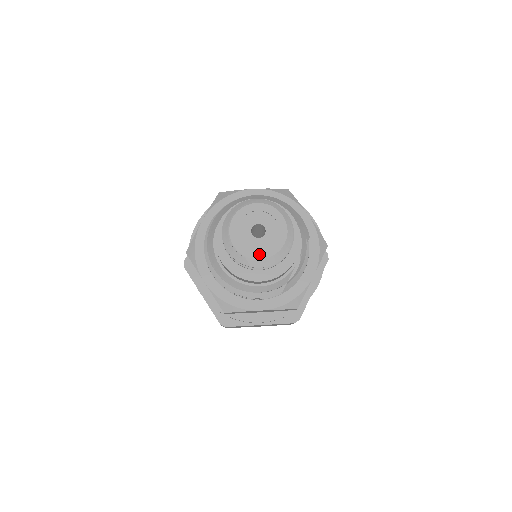
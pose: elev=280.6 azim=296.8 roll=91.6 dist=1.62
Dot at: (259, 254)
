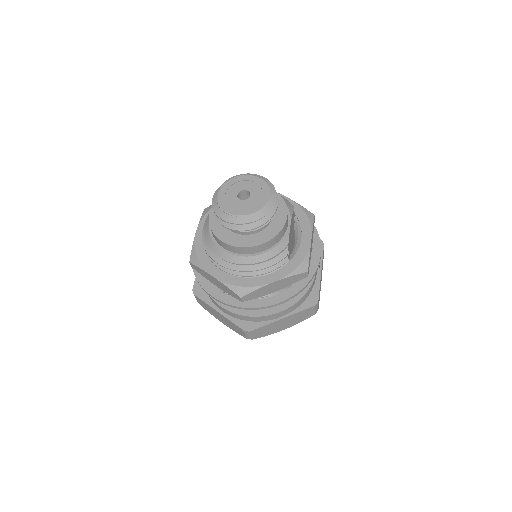
Dot at: (251, 210)
